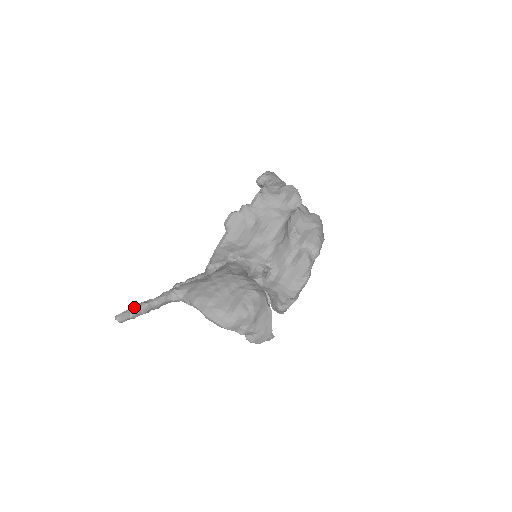
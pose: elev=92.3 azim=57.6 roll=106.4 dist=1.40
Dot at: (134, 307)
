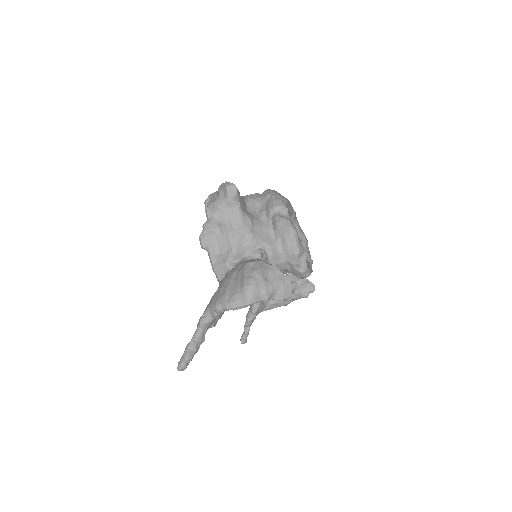
Dot at: (184, 351)
